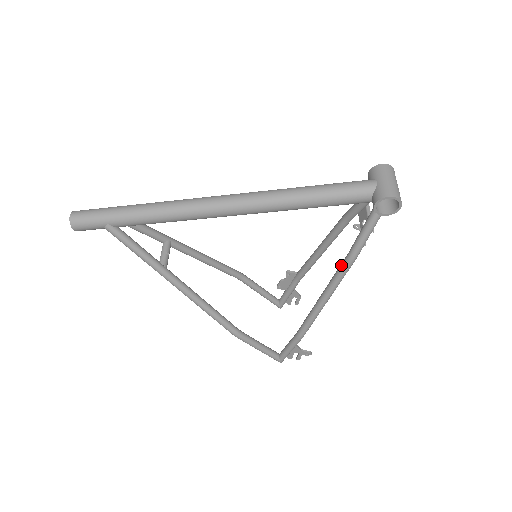
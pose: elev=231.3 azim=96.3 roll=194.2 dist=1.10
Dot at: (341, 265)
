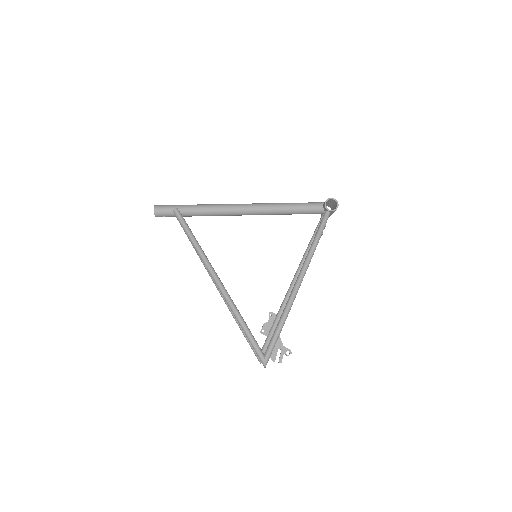
Dot at: occluded
